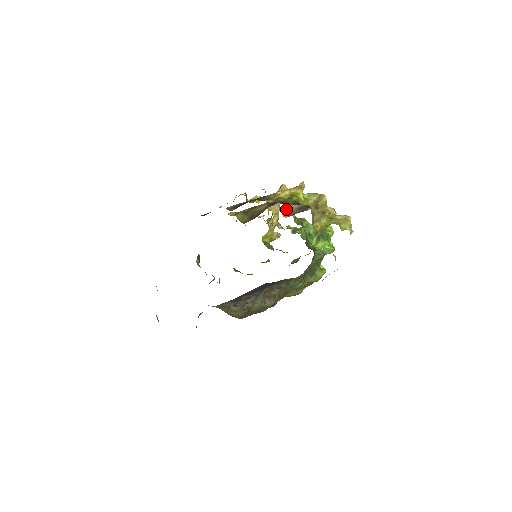
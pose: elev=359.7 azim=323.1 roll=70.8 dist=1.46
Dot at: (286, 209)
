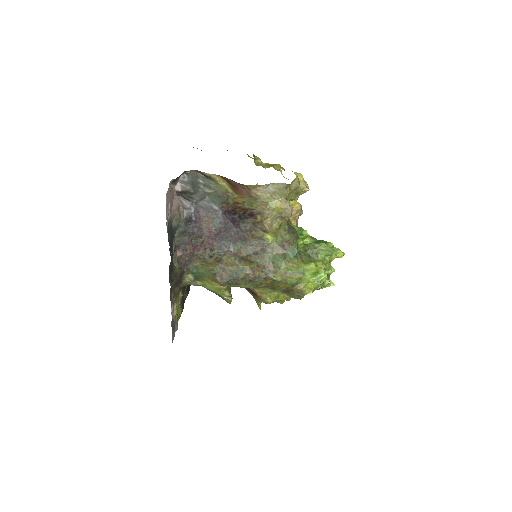
Dot at: occluded
